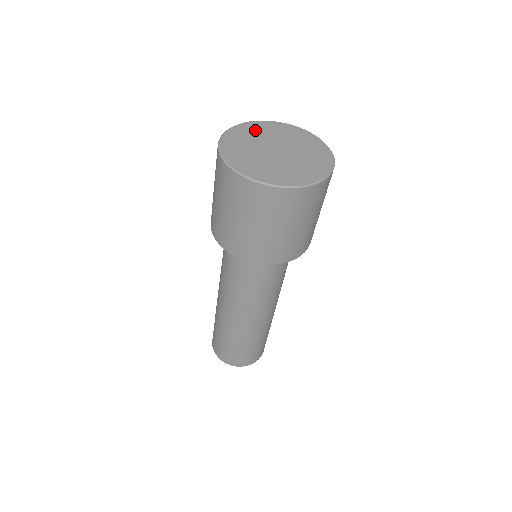
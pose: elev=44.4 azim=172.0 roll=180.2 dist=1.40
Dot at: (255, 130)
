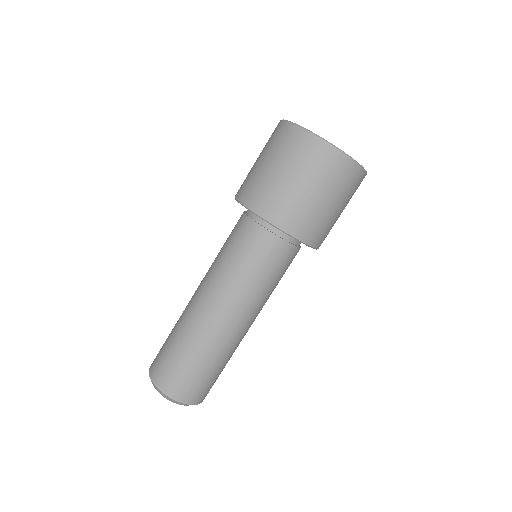
Dot at: occluded
